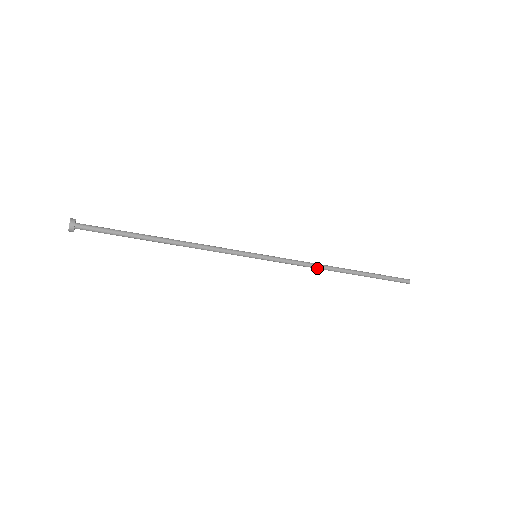
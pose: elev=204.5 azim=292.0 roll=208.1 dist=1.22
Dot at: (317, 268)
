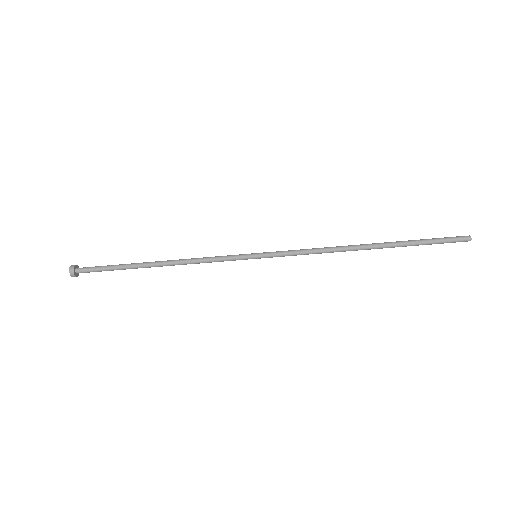
Dot at: (333, 251)
